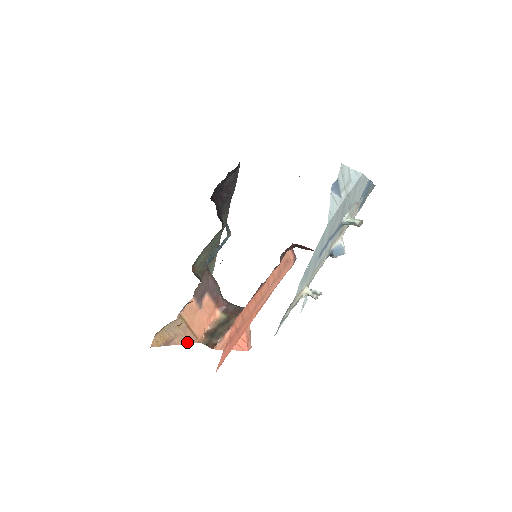
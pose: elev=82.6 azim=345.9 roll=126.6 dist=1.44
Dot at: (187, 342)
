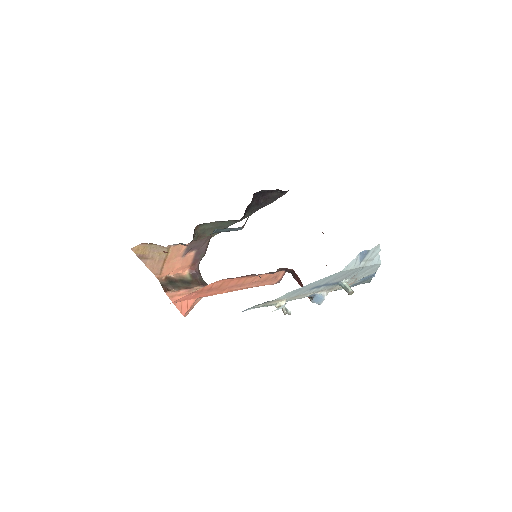
Dot at: (152, 270)
